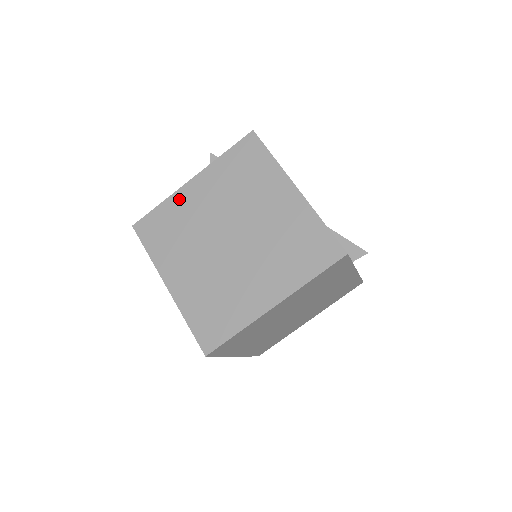
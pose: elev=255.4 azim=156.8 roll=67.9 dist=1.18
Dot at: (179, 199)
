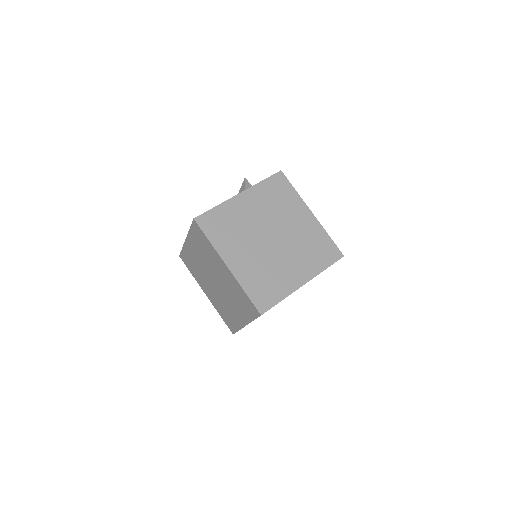
Dot at: (231, 205)
